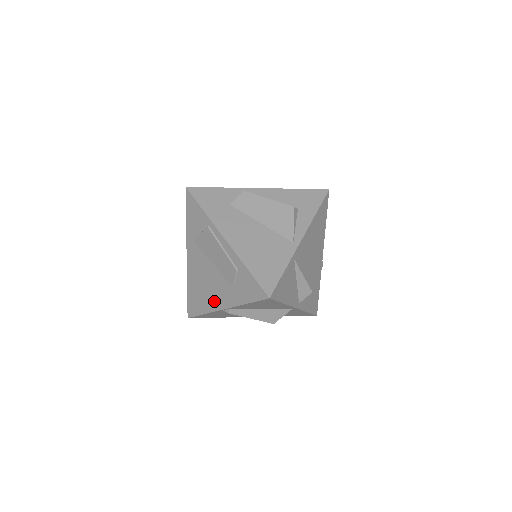
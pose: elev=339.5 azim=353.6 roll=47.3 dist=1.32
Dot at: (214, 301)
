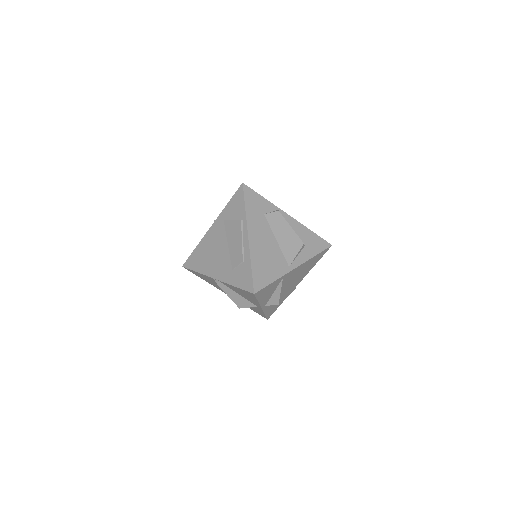
Dot at: (212, 269)
